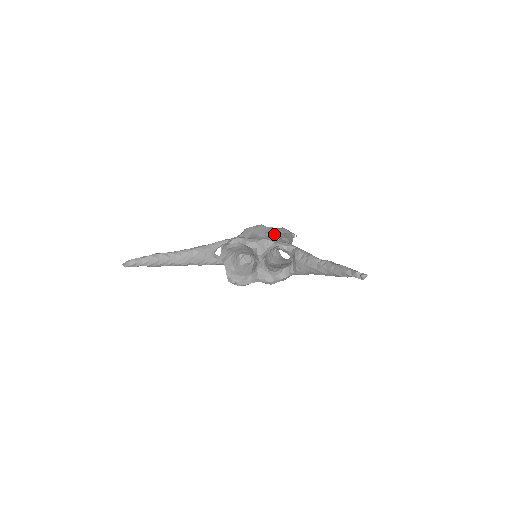
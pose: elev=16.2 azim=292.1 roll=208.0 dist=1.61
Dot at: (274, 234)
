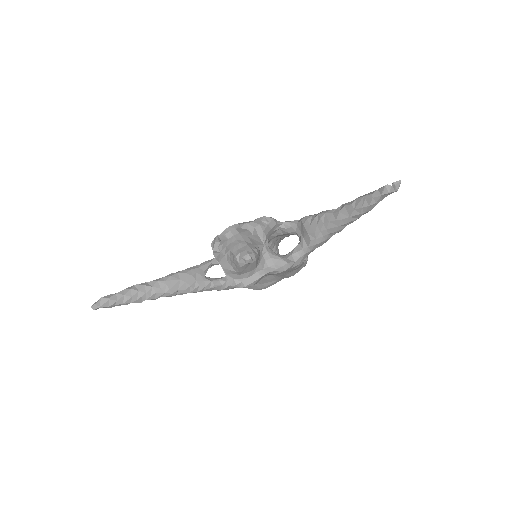
Dot at: occluded
